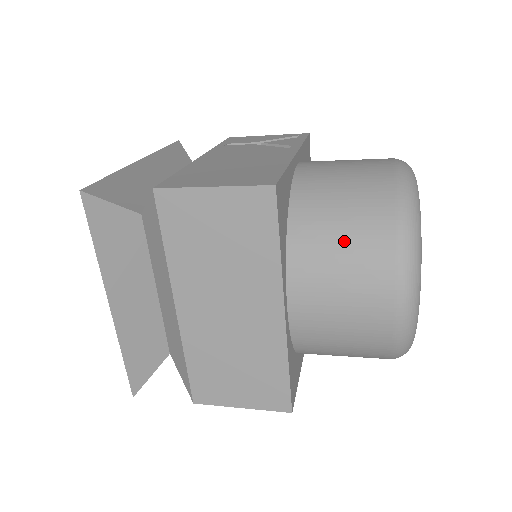
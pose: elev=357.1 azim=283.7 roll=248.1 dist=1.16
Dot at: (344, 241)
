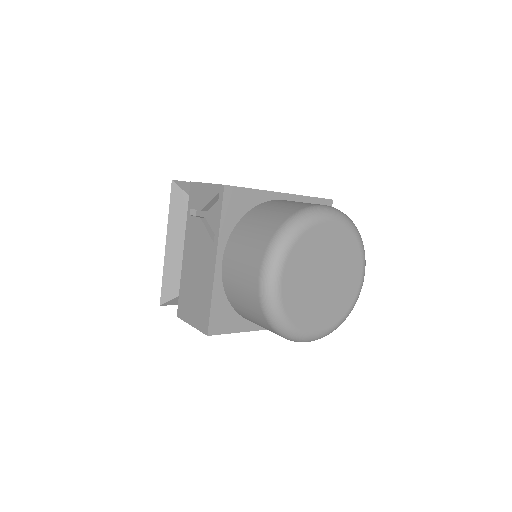
Dot at: (259, 325)
